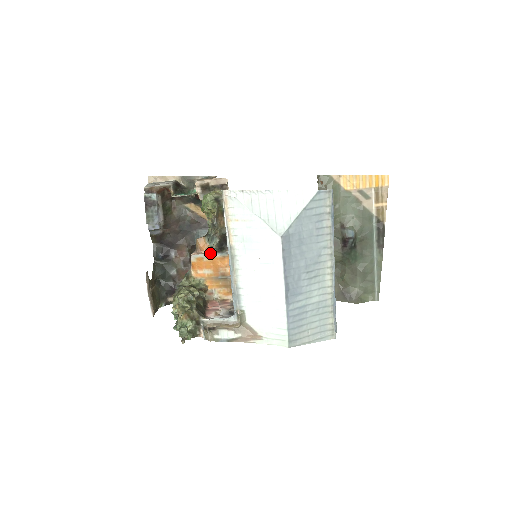
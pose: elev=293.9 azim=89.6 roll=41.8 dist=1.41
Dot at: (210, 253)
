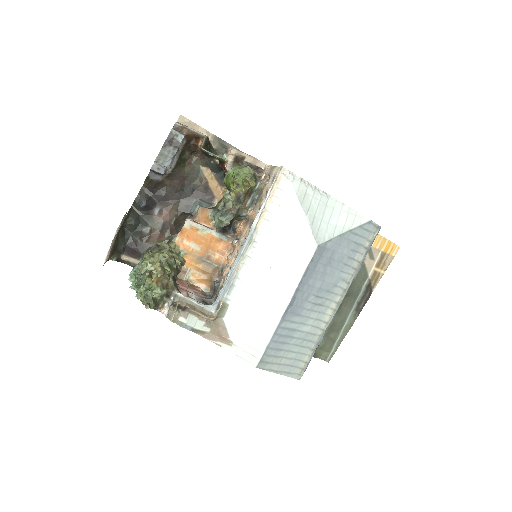
Dot at: (209, 228)
